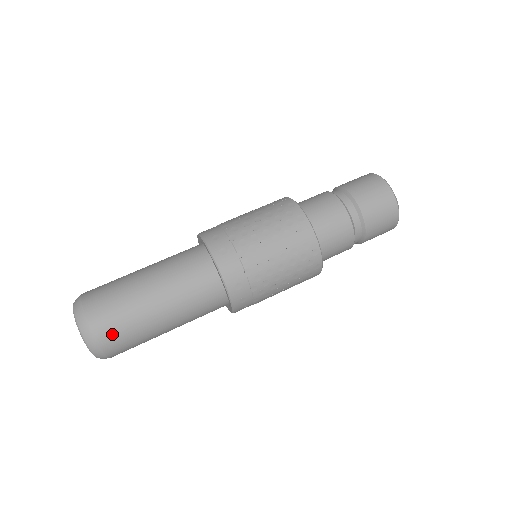
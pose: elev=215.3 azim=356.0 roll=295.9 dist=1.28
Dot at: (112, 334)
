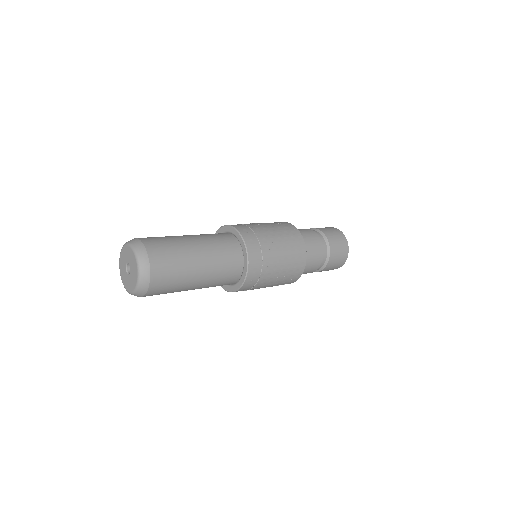
Dot at: (159, 251)
